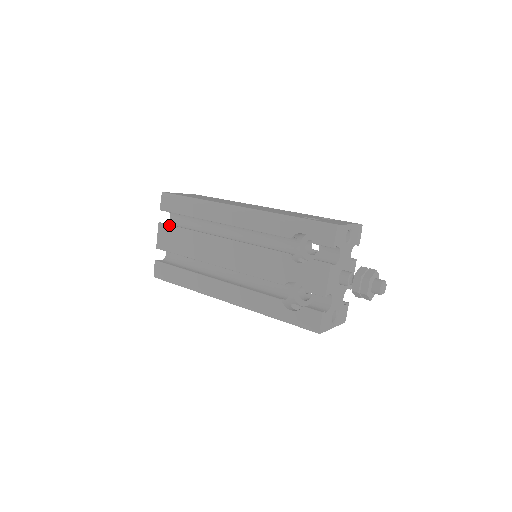
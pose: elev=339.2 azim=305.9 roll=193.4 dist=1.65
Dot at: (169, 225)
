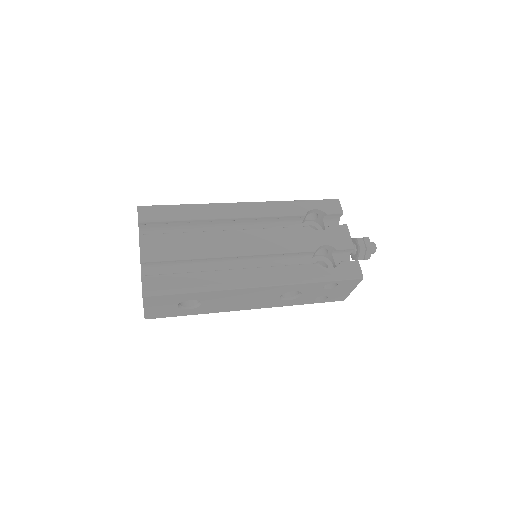
Dot at: (157, 234)
